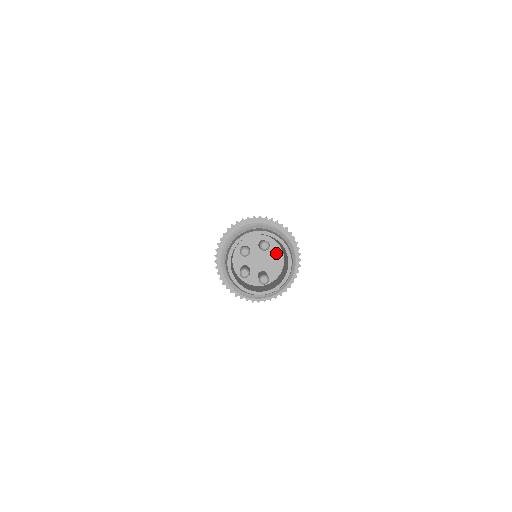
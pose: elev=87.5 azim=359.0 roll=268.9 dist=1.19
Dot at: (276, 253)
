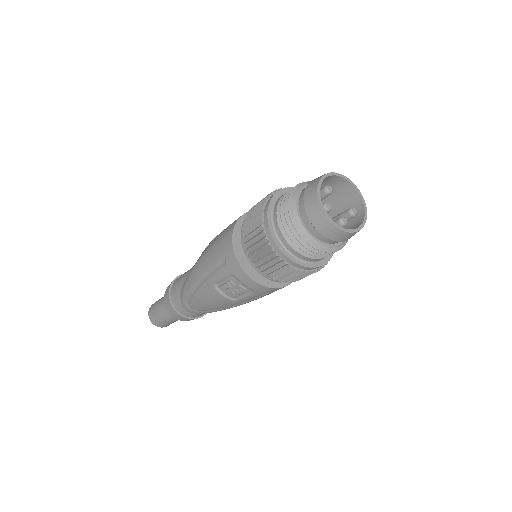
Dot at: occluded
